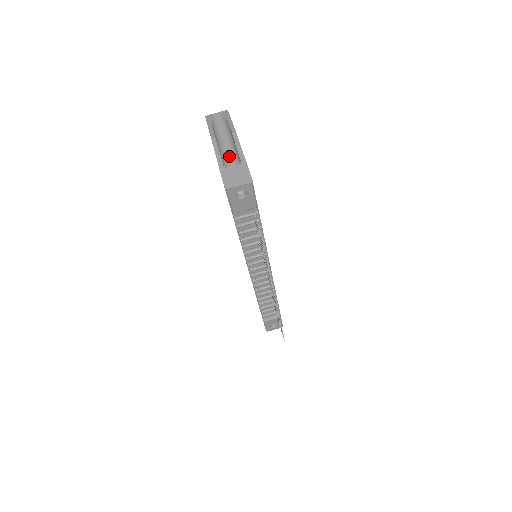
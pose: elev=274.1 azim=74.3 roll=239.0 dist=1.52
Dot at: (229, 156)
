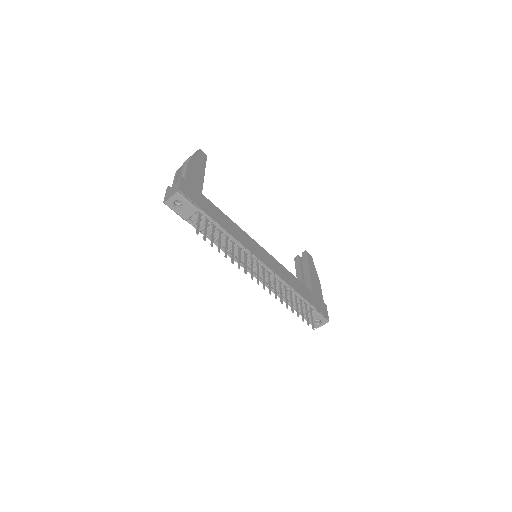
Dot at: occluded
